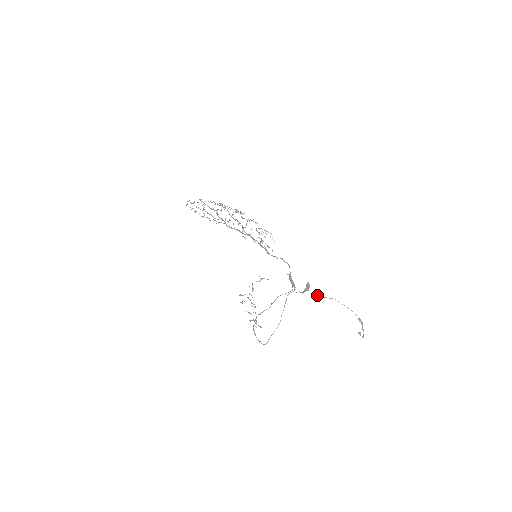
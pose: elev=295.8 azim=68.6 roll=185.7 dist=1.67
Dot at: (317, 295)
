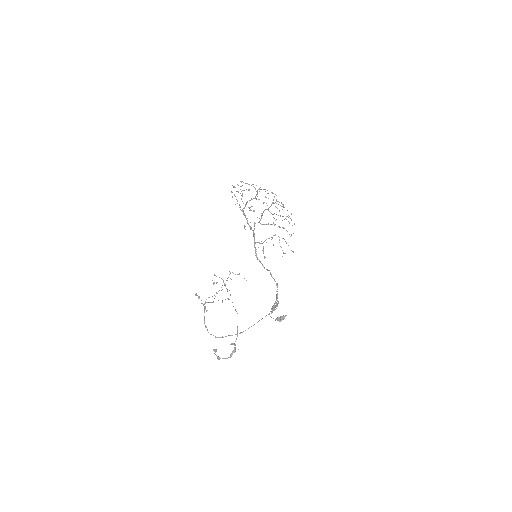
Dot at: (232, 302)
